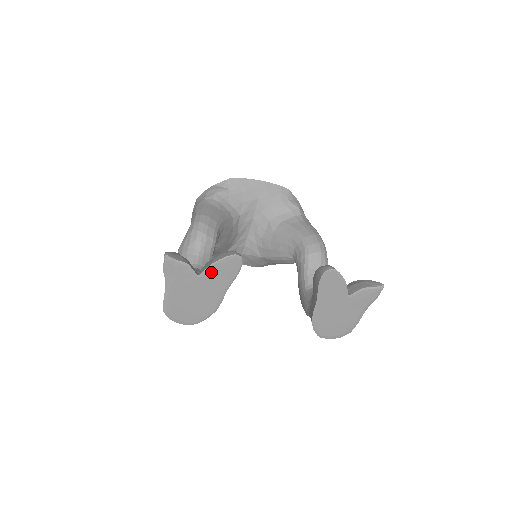
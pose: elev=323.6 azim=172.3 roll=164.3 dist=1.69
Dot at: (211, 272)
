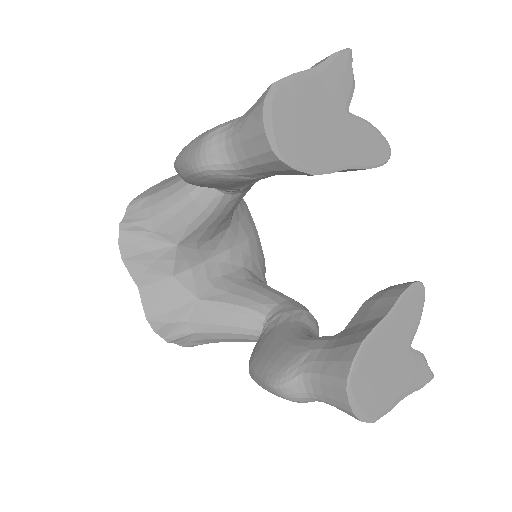
Dot at: (360, 127)
